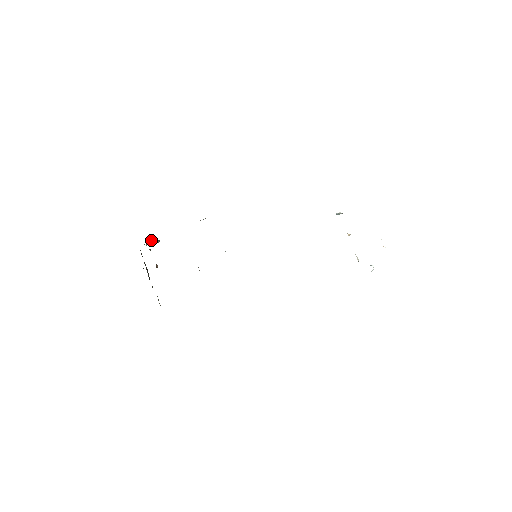
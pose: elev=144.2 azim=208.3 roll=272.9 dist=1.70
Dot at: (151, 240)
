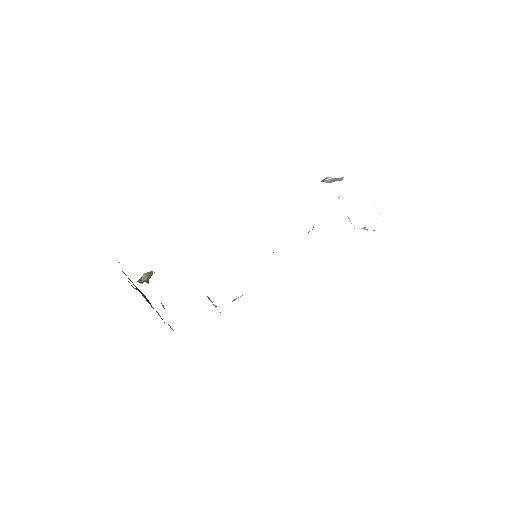
Dot at: (148, 282)
